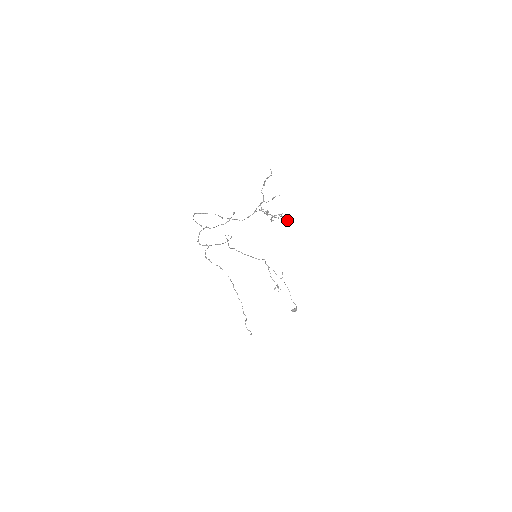
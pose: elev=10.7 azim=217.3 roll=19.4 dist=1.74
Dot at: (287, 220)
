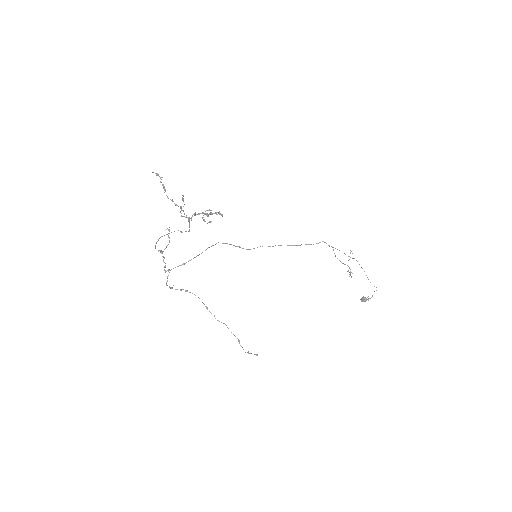
Dot at: occluded
